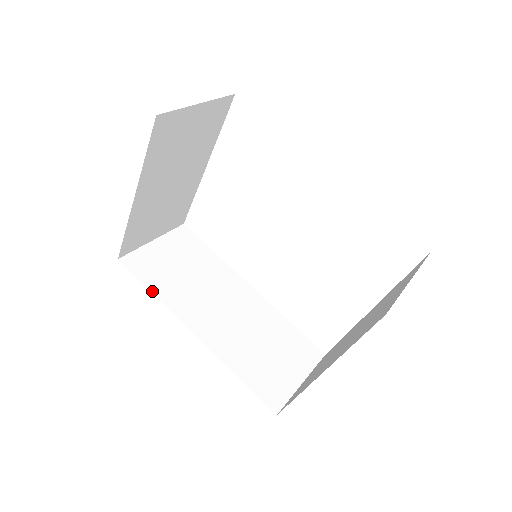
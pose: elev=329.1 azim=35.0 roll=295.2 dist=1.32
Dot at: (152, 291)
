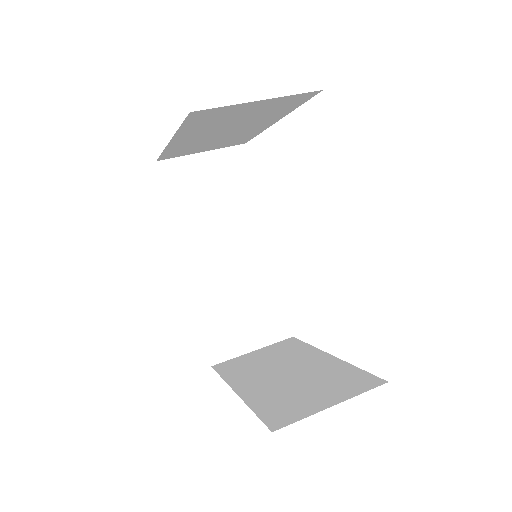
Dot at: (170, 209)
